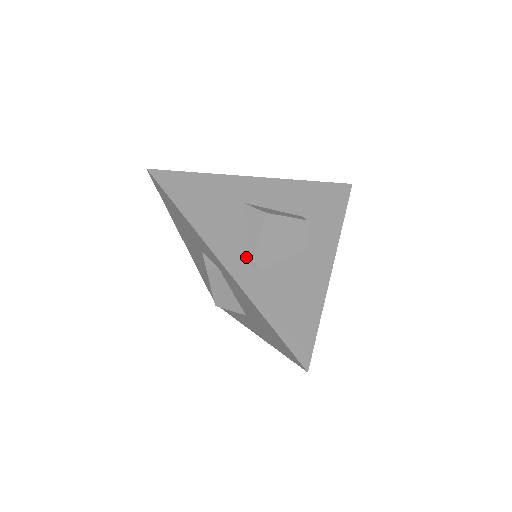
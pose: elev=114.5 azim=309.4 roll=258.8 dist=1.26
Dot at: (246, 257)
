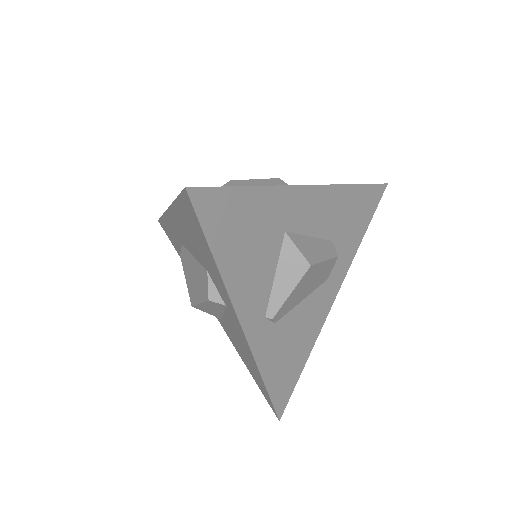
Dot at: (267, 312)
